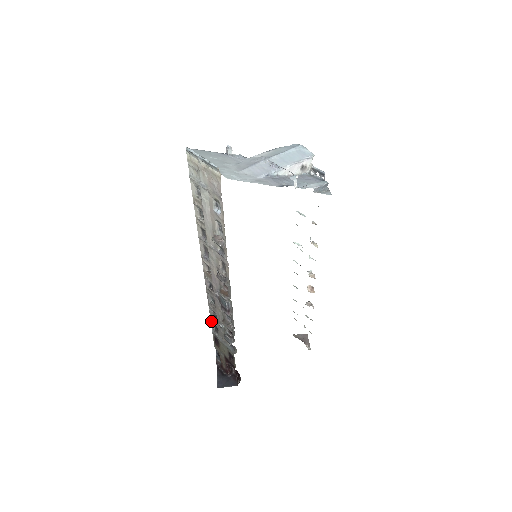
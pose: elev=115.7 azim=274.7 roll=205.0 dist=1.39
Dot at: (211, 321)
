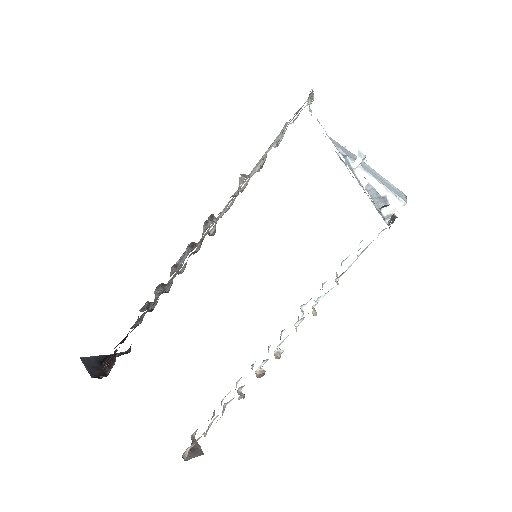
Dot at: occluded
